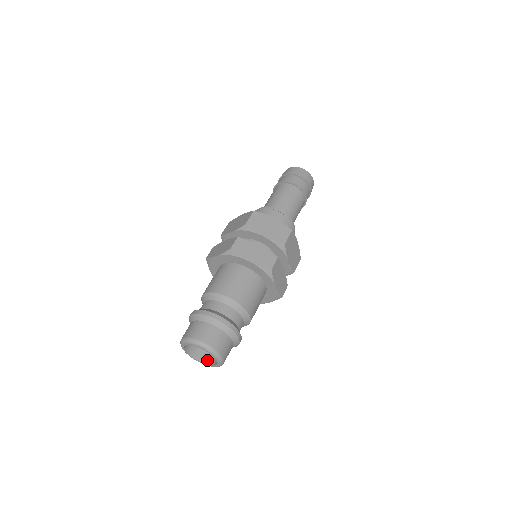
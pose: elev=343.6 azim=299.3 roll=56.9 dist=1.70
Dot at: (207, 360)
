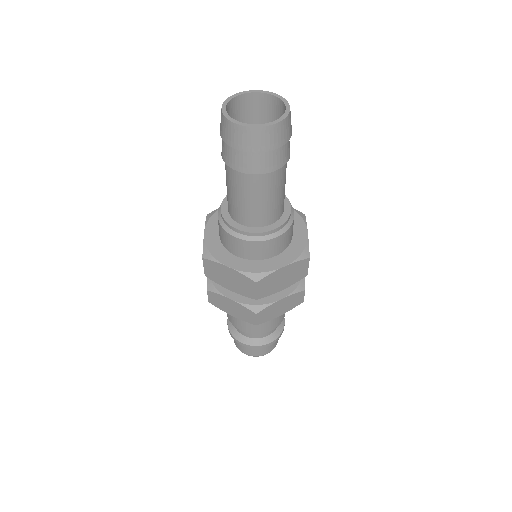
Dot at: occluded
